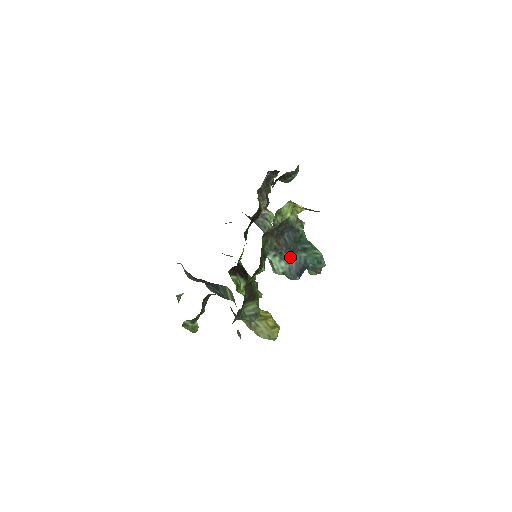
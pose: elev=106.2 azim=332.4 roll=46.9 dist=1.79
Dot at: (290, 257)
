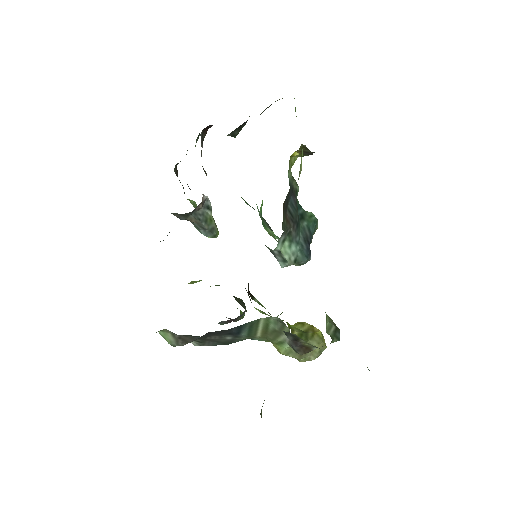
Dot at: (298, 234)
